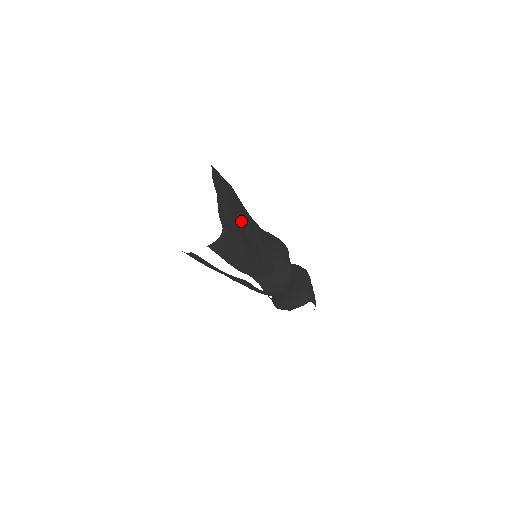
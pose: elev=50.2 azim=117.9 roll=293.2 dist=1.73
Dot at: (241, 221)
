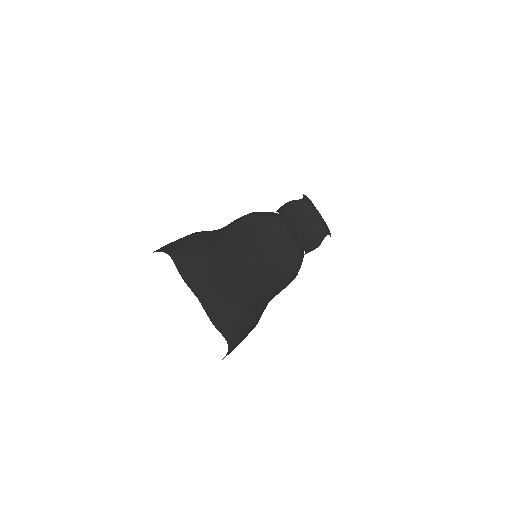
Dot at: (234, 283)
